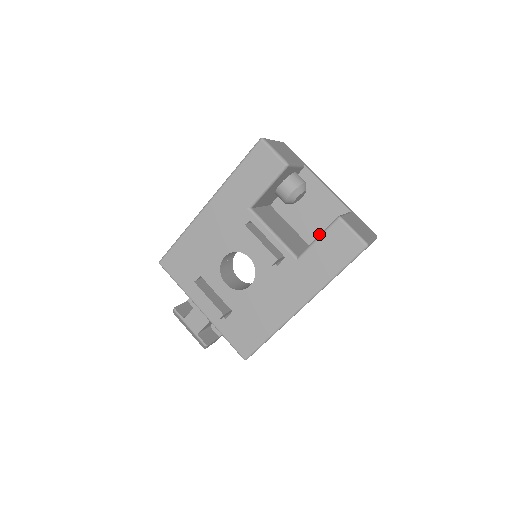
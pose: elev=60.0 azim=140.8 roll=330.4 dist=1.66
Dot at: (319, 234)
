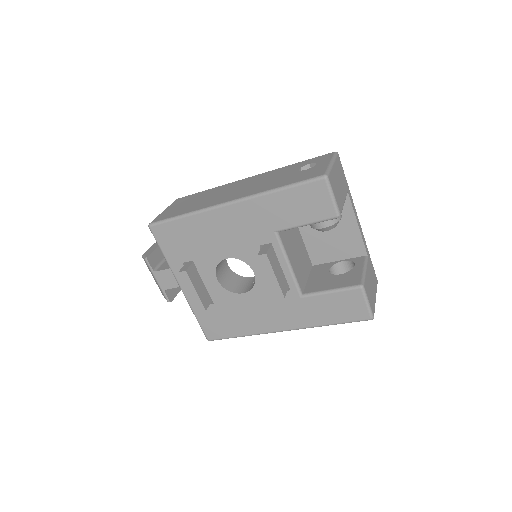
Dot at: (326, 258)
